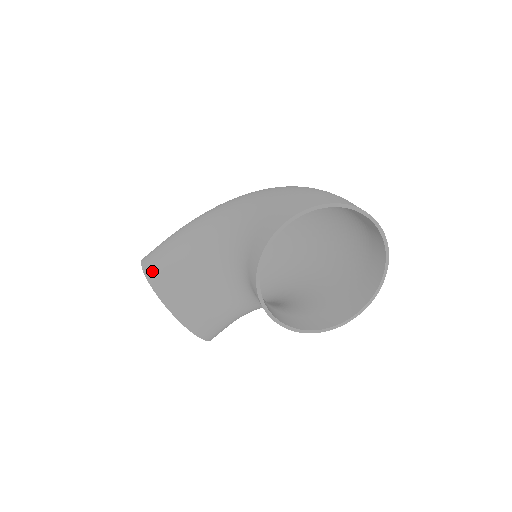
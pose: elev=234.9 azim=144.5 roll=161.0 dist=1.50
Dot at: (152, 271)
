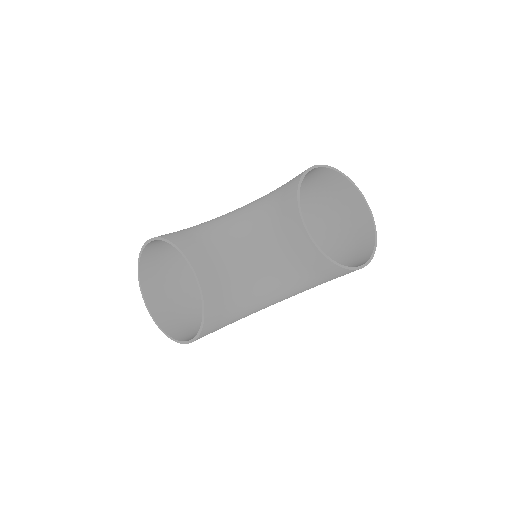
Dot at: (166, 235)
